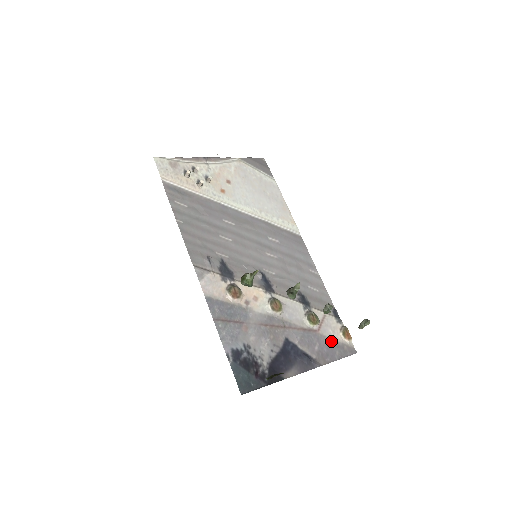
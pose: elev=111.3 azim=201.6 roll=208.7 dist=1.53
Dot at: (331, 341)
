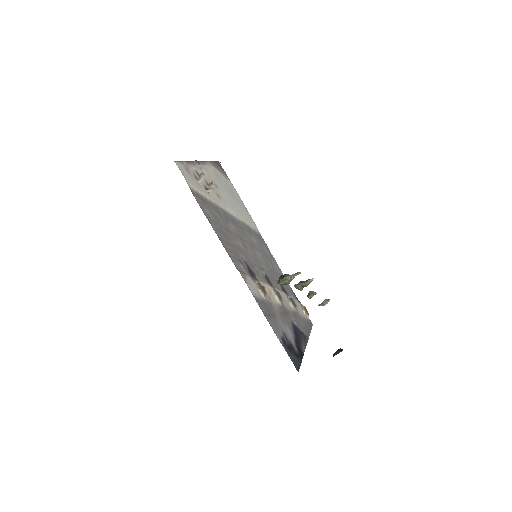
Dot at: (303, 319)
